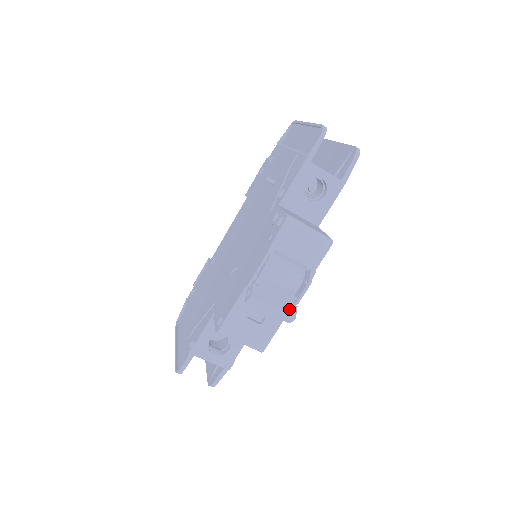
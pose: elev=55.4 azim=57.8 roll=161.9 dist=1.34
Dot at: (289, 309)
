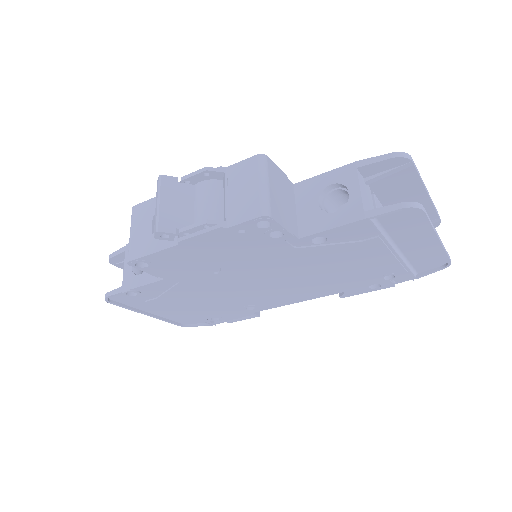
Dot at: (167, 222)
